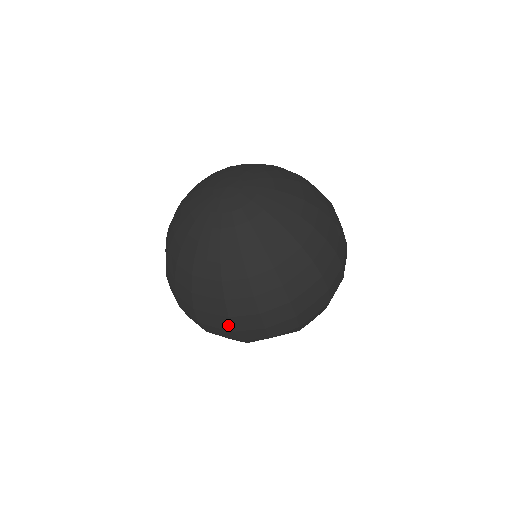
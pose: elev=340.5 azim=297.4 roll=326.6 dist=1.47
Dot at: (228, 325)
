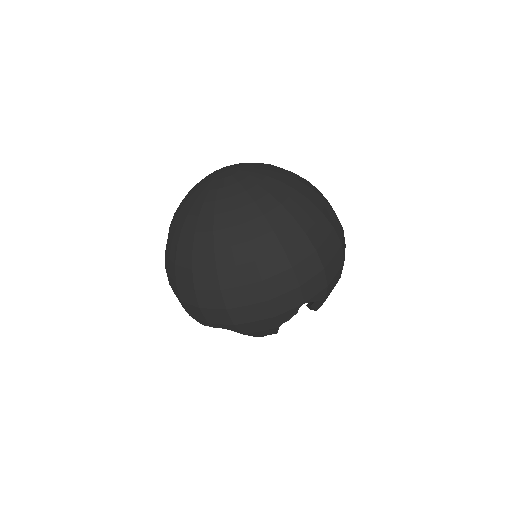
Dot at: (177, 292)
